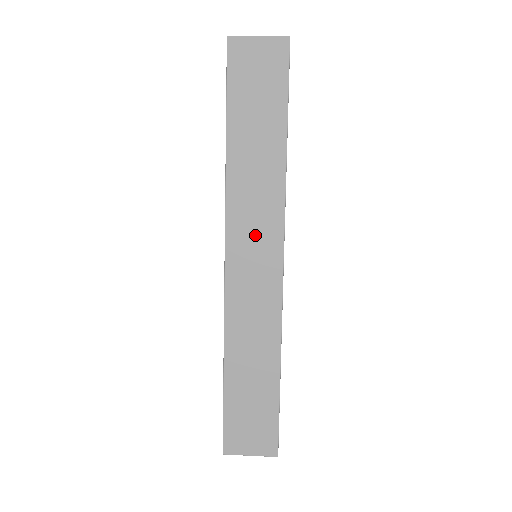
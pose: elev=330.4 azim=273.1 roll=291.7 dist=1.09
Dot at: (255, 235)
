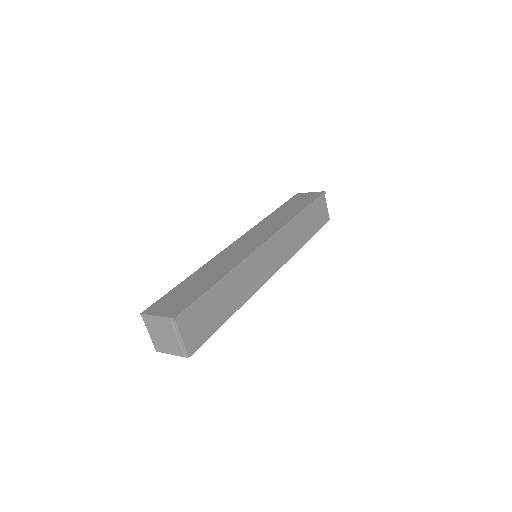
Dot at: (260, 233)
